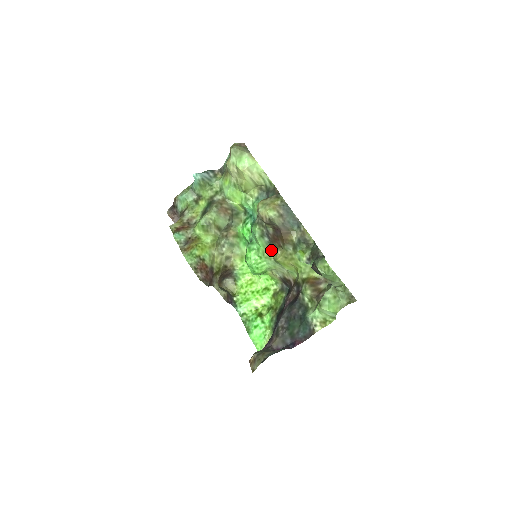
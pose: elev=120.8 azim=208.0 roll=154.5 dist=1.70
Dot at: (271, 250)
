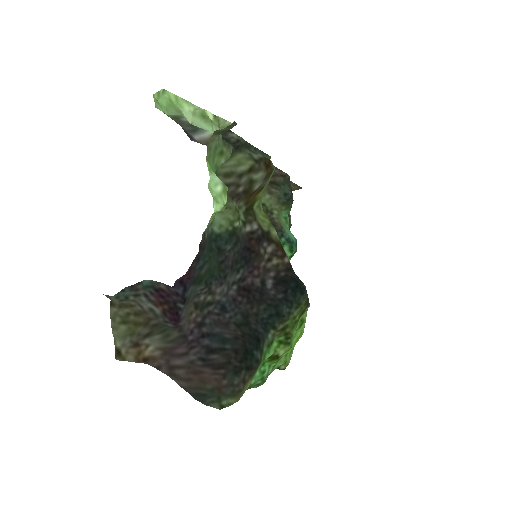
Dot at: occluded
